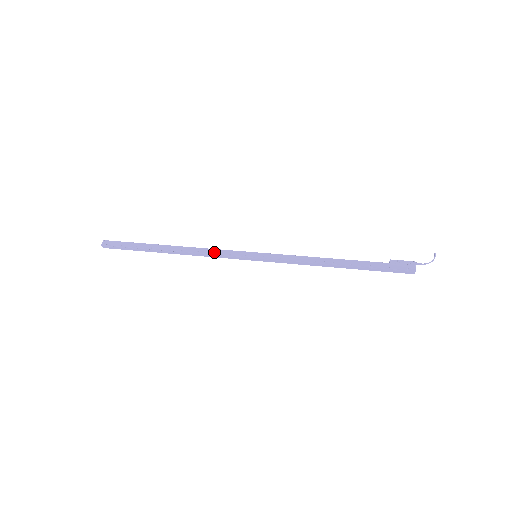
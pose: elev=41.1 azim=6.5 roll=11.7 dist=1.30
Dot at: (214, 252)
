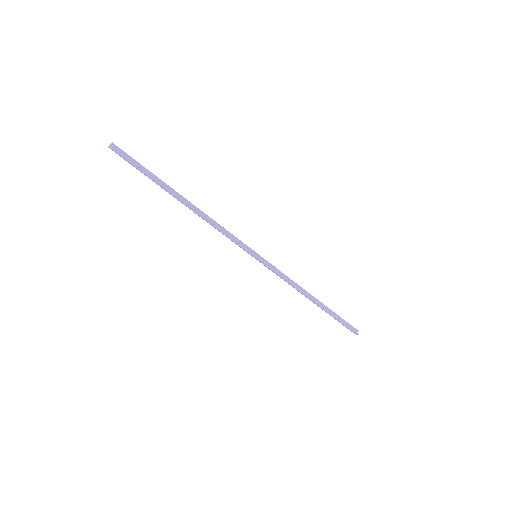
Dot at: (225, 229)
